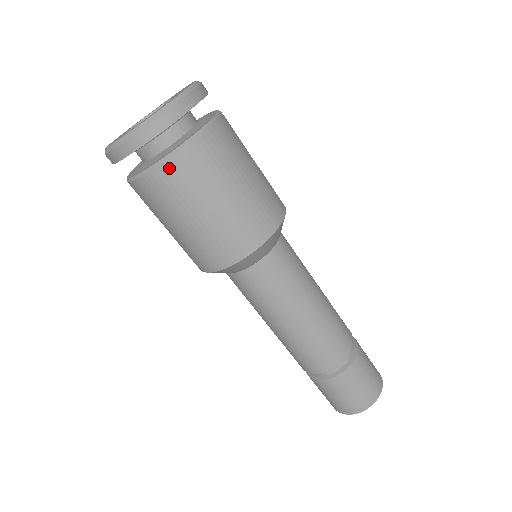
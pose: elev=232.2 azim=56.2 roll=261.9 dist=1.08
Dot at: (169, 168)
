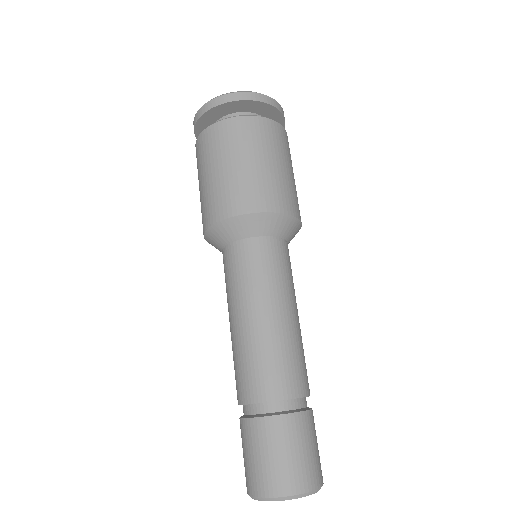
Dot at: (246, 121)
